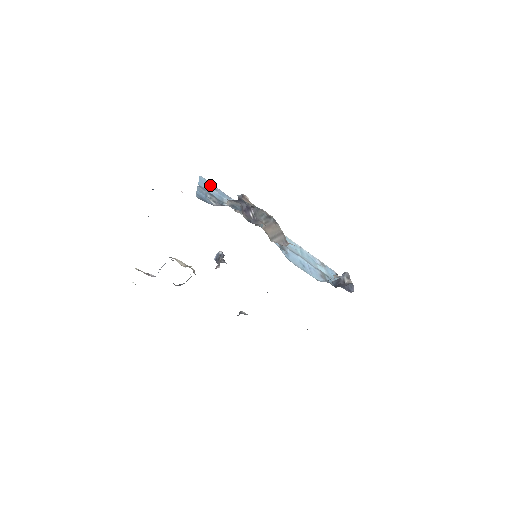
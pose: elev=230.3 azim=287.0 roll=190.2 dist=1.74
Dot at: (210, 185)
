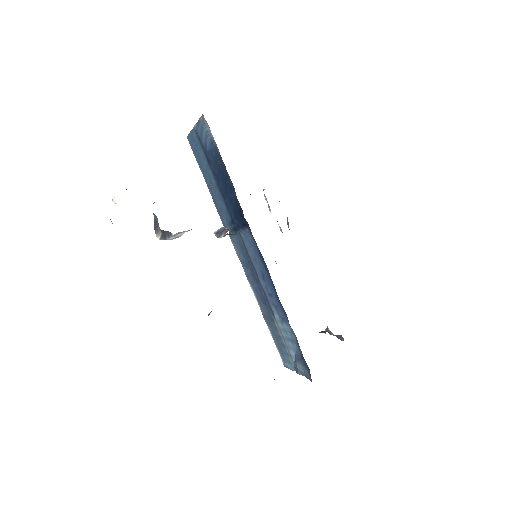
Dot at: occluded
